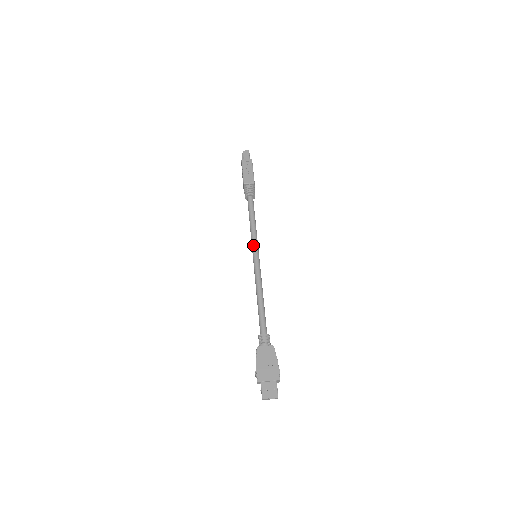
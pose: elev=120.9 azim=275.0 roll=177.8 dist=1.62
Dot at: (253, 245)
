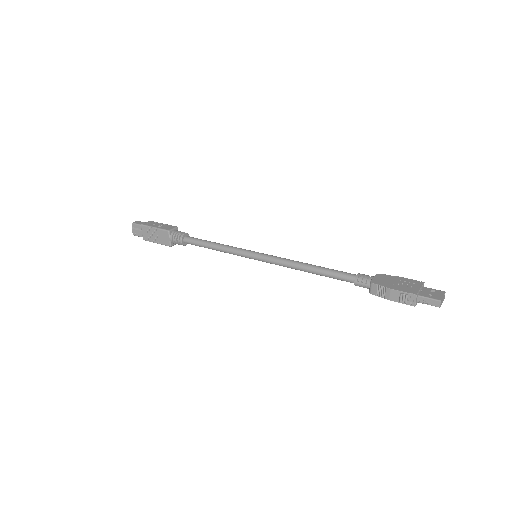
Dot at: (243, 251)
